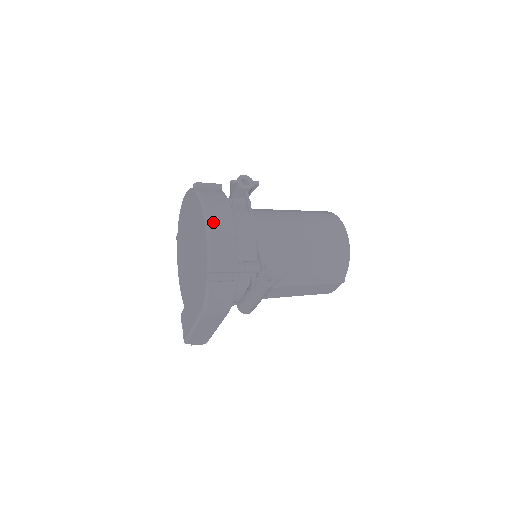
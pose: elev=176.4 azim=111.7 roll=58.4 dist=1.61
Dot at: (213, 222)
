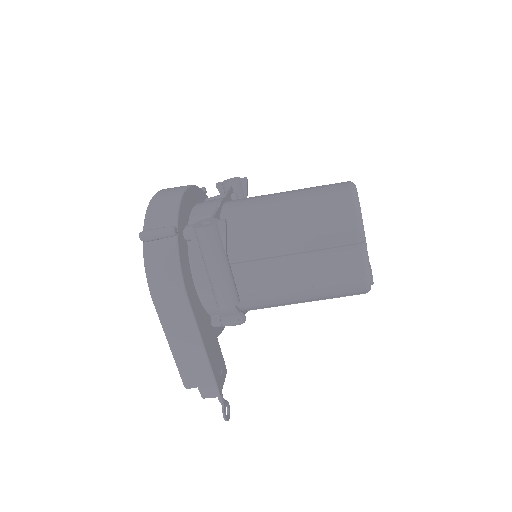
Dot at: (160, 193)
